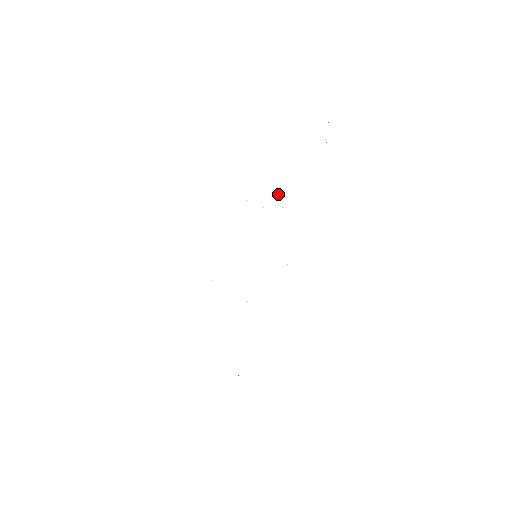
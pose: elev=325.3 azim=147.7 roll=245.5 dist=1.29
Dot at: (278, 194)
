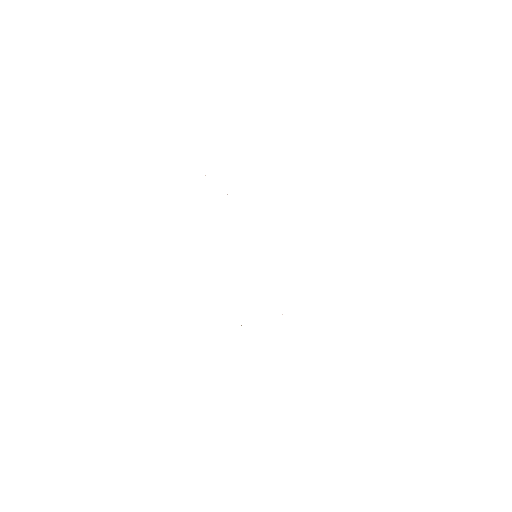
Dot at: occluded
